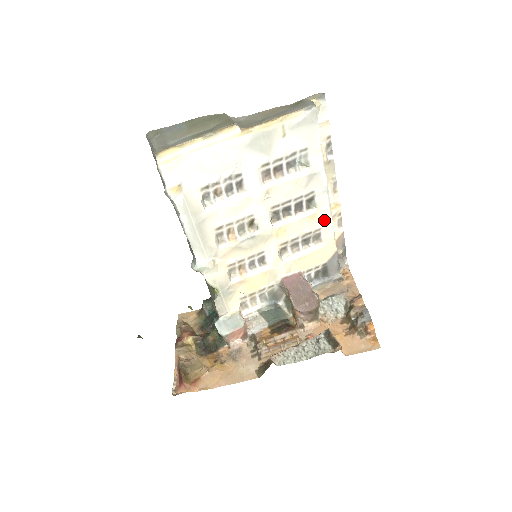
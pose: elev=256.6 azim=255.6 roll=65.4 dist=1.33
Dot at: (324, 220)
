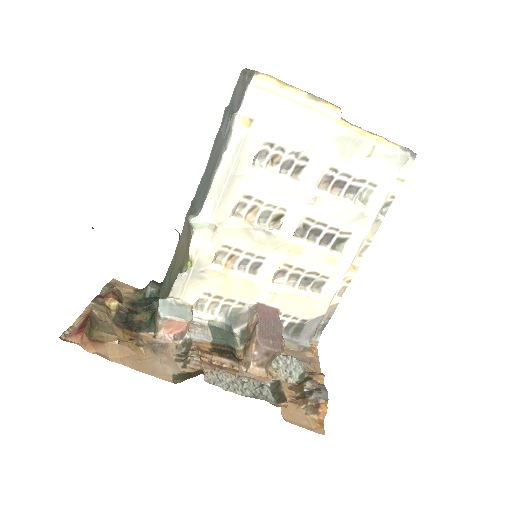
Dot at: (338, 271)
